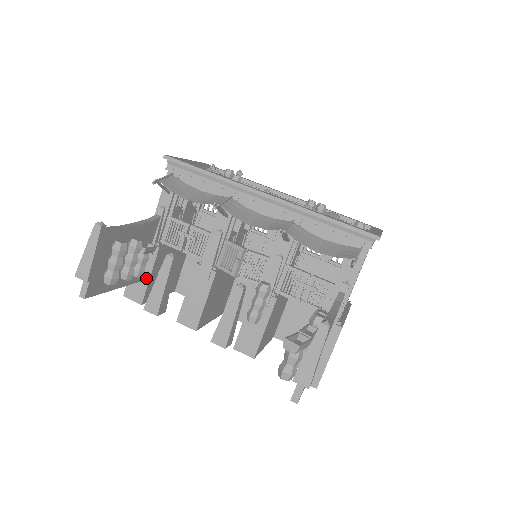
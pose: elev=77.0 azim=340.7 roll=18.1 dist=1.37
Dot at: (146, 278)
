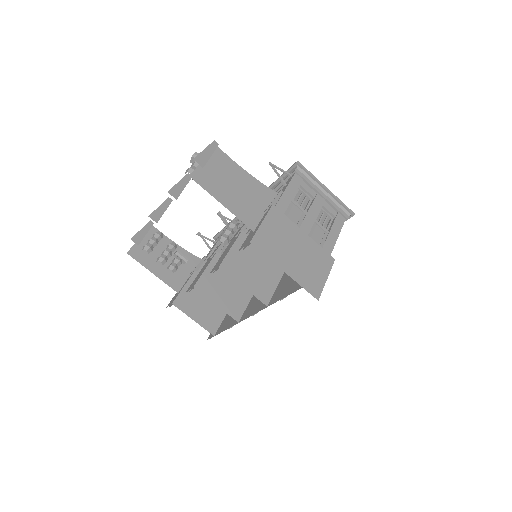
Dot at: (181, 289)
